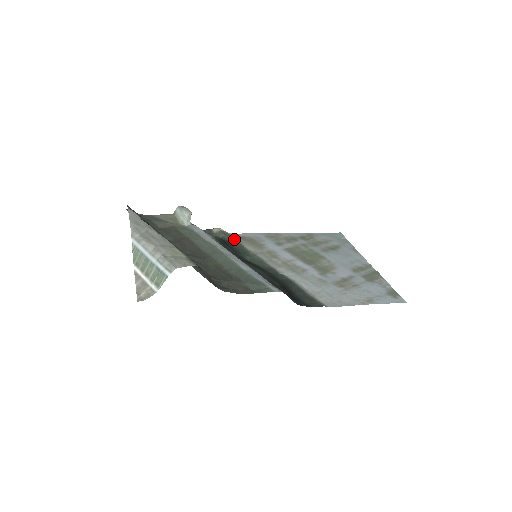
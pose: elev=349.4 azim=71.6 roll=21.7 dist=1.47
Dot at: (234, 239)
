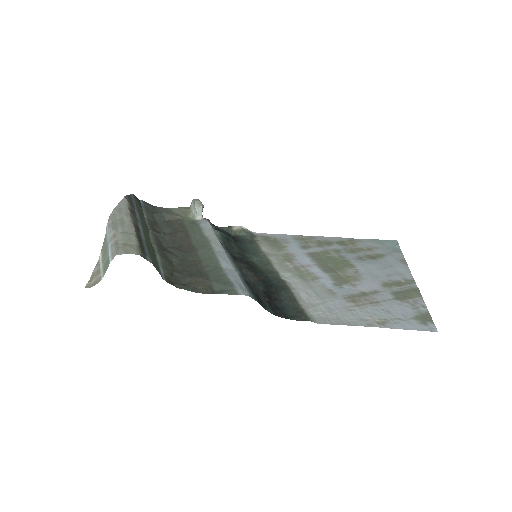
Dot at: (254, 238)
